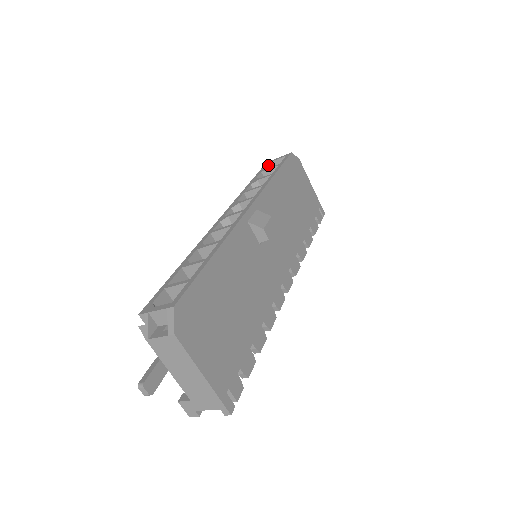
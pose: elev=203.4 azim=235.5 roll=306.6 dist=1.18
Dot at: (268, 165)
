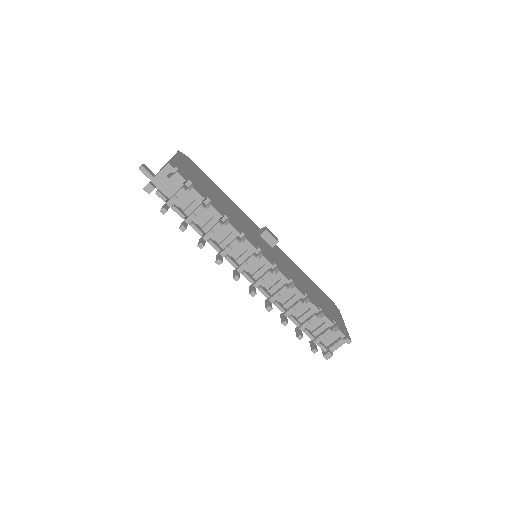
Dot at: occluded
